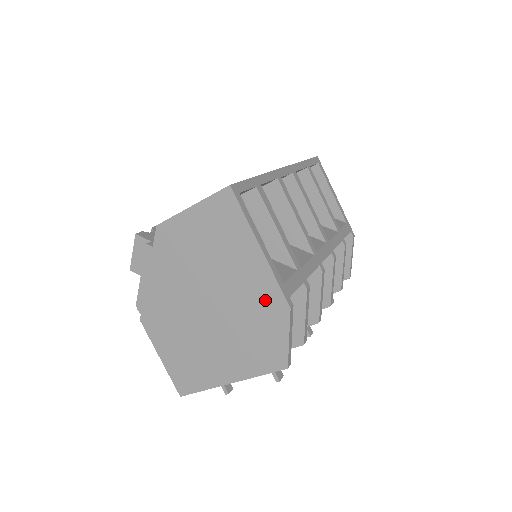
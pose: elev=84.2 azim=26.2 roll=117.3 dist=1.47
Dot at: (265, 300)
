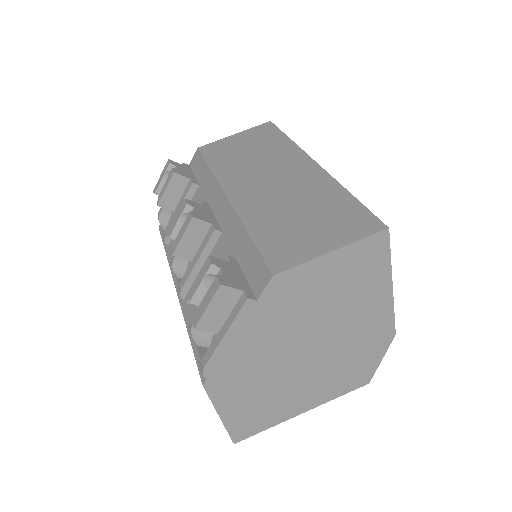
Dot at: (375, 333)
